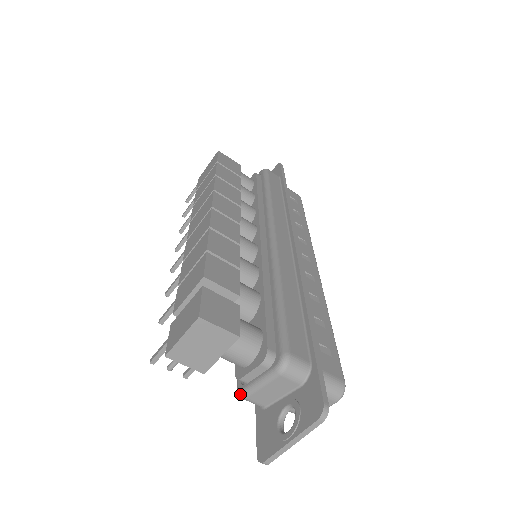
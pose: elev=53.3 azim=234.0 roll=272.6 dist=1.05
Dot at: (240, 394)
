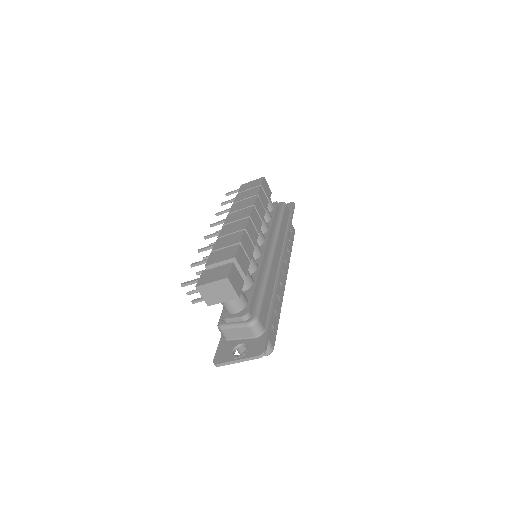
Dot at: (220, 326)
